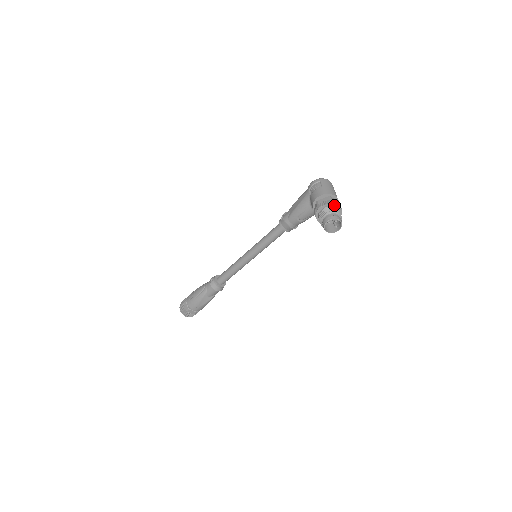
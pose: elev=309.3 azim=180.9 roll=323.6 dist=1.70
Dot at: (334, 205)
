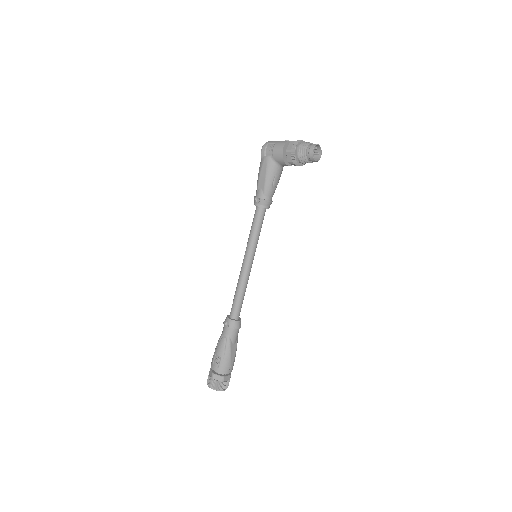
Dot at: (301, 142)
